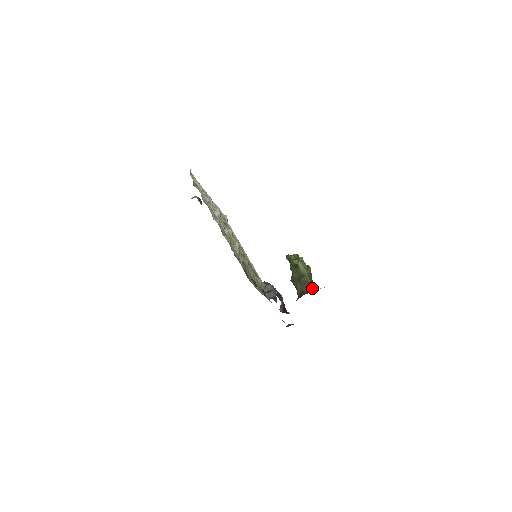
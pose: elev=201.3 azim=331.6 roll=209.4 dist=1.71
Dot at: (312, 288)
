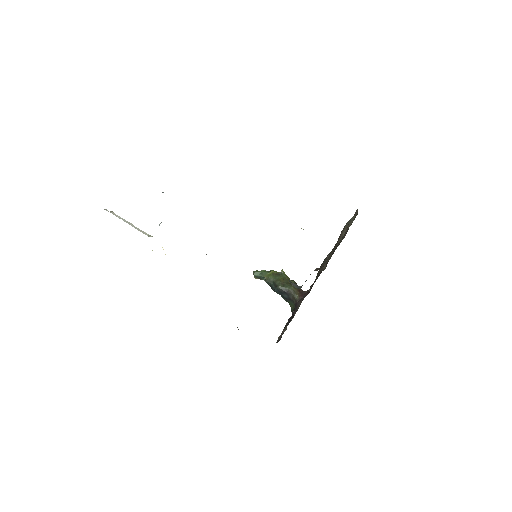
Dot at: occluded
